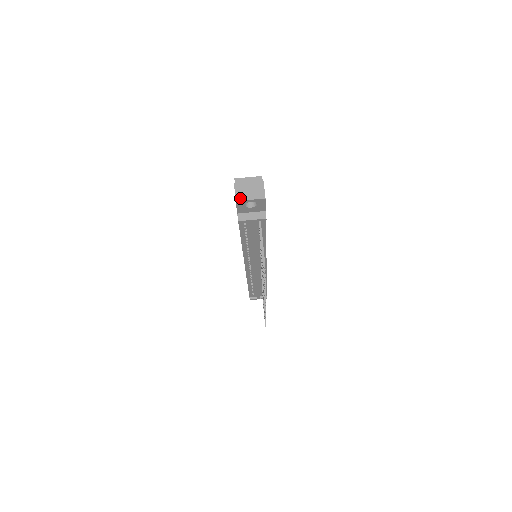
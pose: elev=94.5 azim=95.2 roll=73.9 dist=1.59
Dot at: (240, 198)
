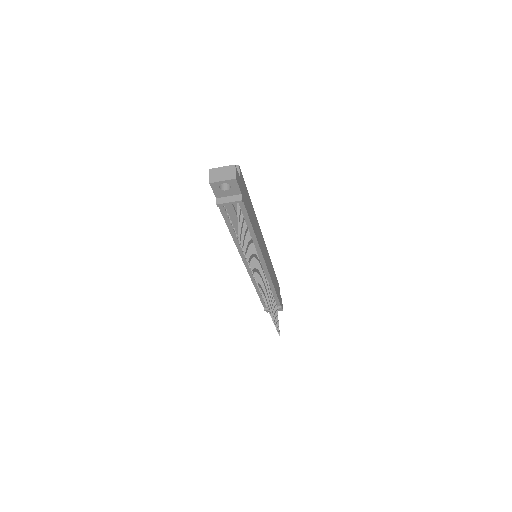
Dot at: (213, 180)
